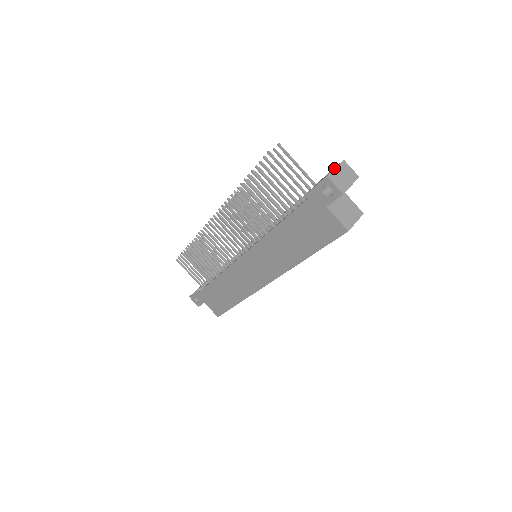
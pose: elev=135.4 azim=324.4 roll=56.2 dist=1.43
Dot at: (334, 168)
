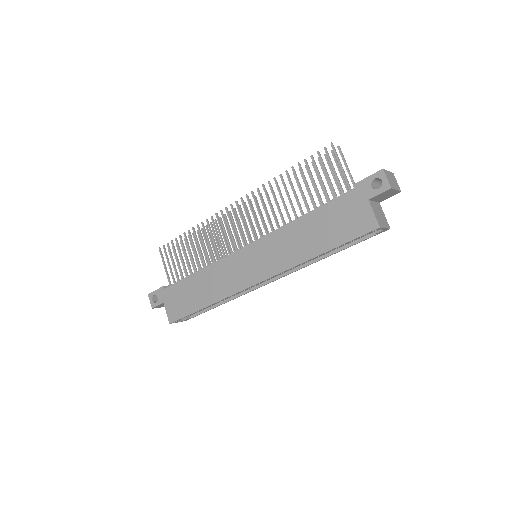
Dot at: occluded
